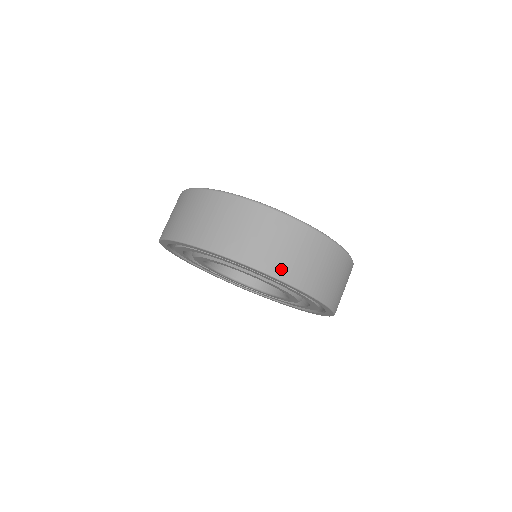
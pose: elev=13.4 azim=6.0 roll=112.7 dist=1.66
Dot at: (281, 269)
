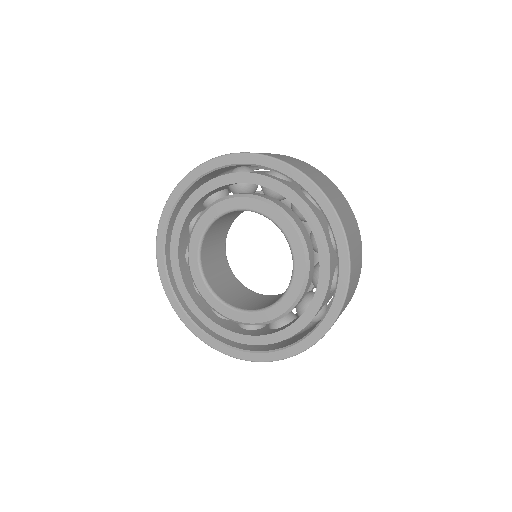
Dot at: (342, 216)
